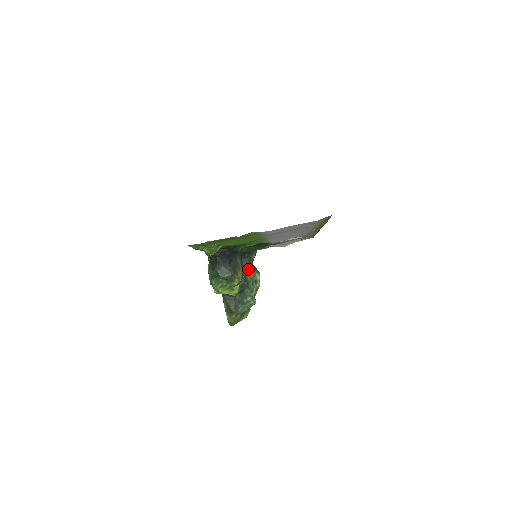
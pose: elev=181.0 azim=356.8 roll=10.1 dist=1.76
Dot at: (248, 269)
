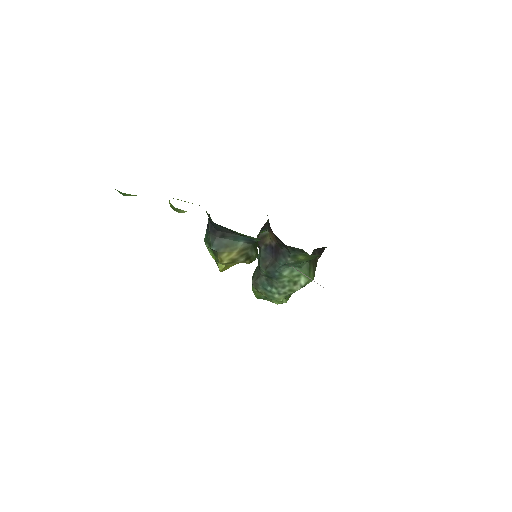
Dot at: (289, 263)
